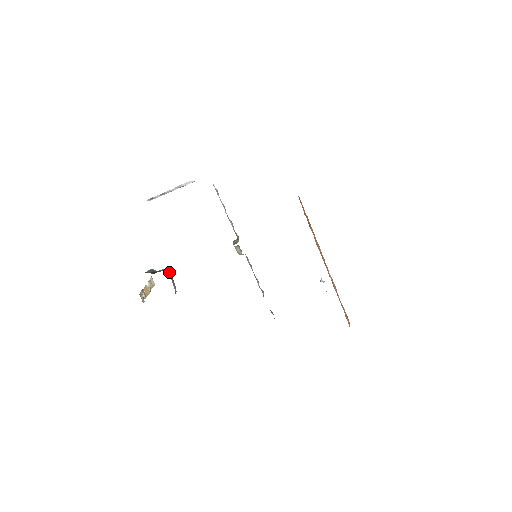
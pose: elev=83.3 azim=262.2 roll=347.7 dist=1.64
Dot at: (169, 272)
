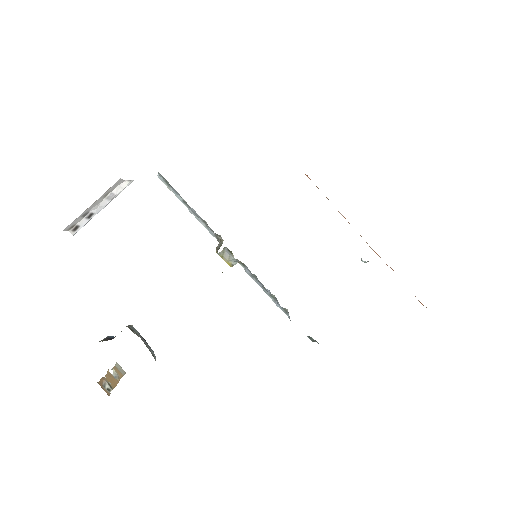
Dot at: (134, 329)
